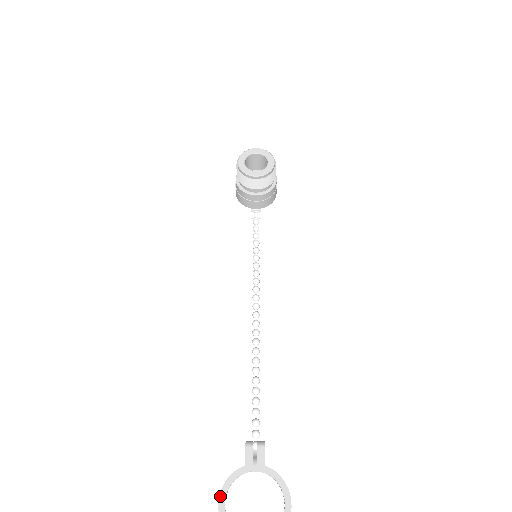
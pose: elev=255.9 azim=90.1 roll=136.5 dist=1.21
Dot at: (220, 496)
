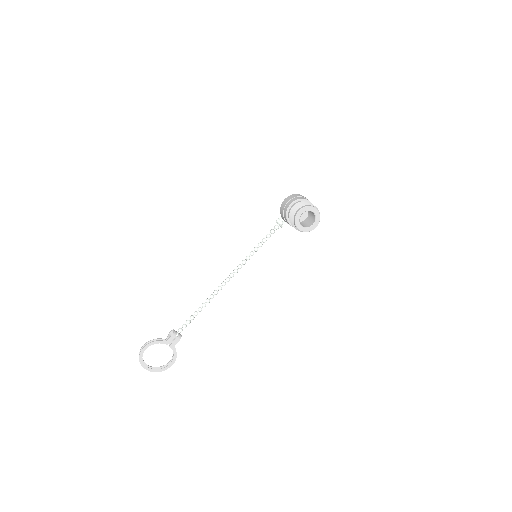
Dot at: (147, 345)
